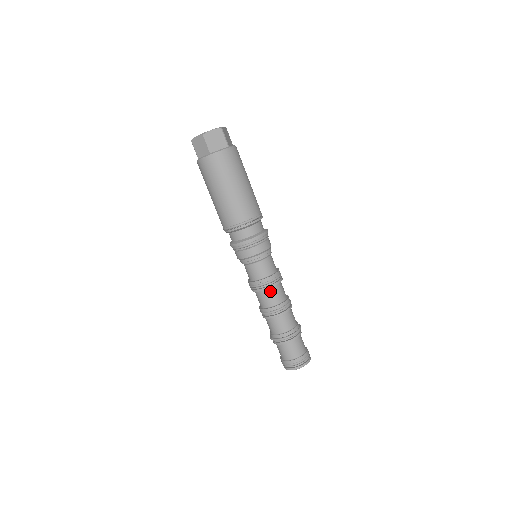
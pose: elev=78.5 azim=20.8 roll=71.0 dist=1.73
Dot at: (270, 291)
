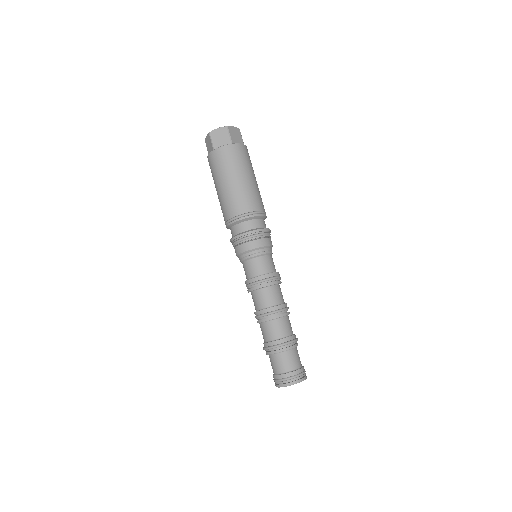
Dot at: (260, 292)
